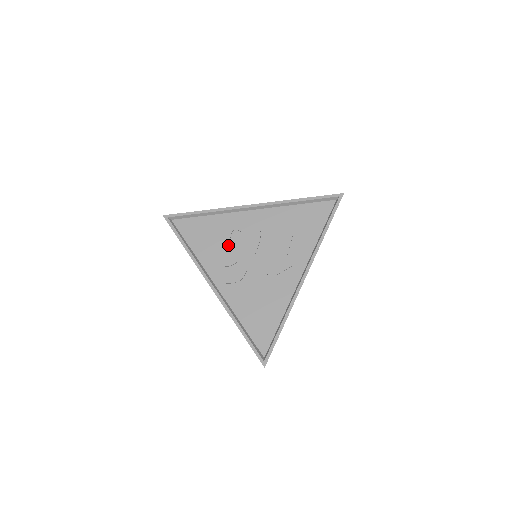
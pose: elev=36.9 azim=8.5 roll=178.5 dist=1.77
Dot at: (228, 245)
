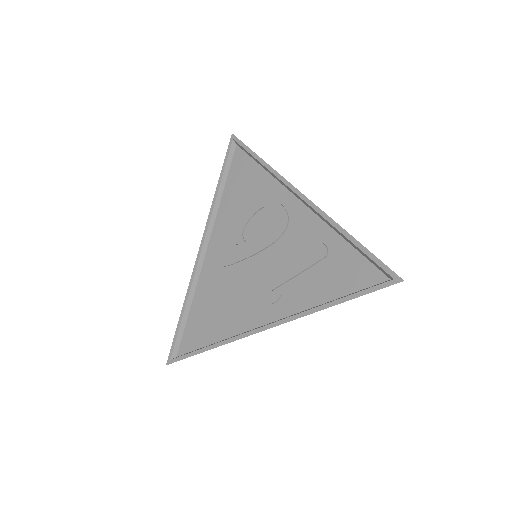
Dot at: (247, 218)
